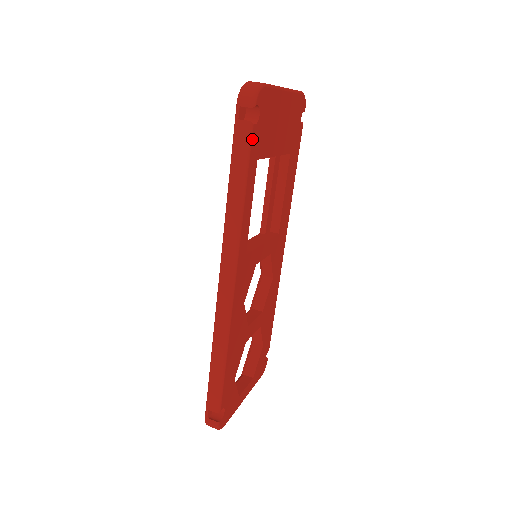
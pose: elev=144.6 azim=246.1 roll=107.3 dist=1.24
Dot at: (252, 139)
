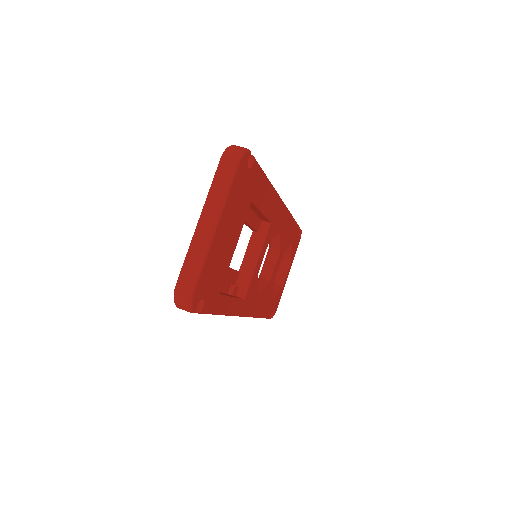
Dot at: (206, 310)
